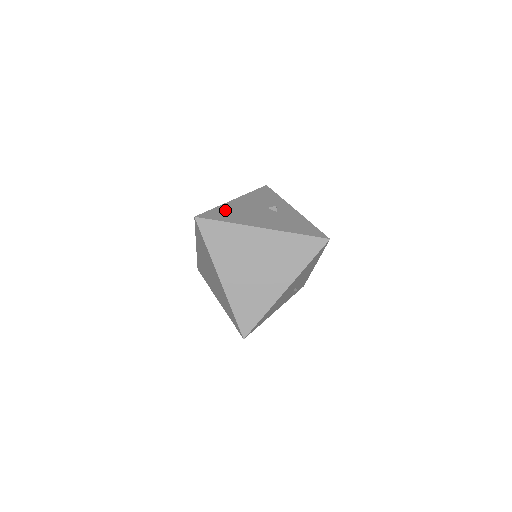
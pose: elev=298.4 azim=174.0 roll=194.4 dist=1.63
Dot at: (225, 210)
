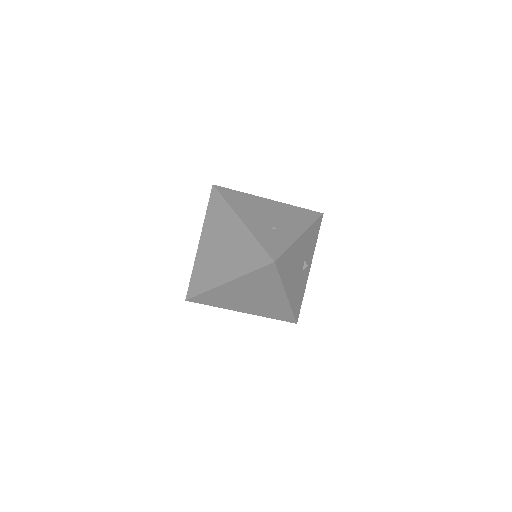
Dot at: (290, 256)
